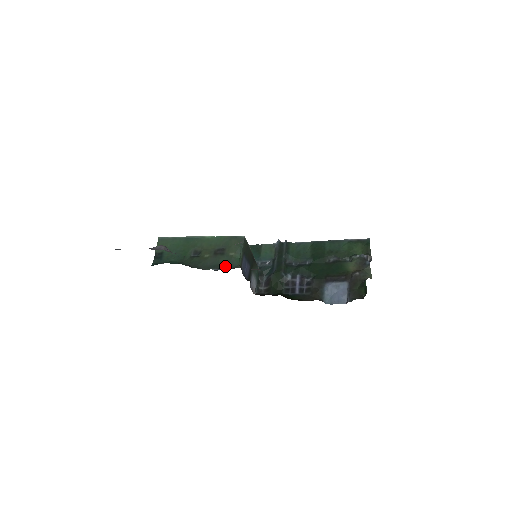
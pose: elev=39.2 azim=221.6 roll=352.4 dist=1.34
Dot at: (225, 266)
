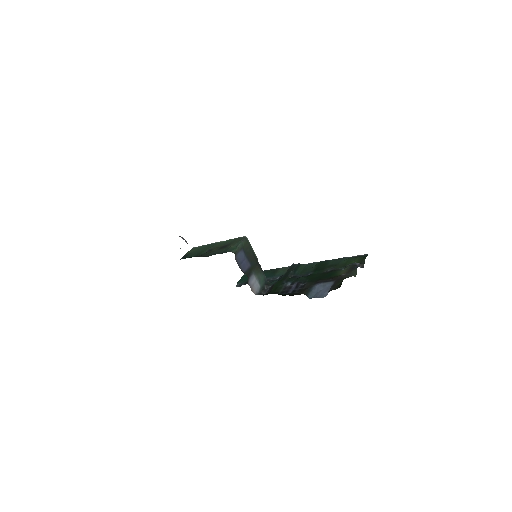
Dot at: (222, 252)
